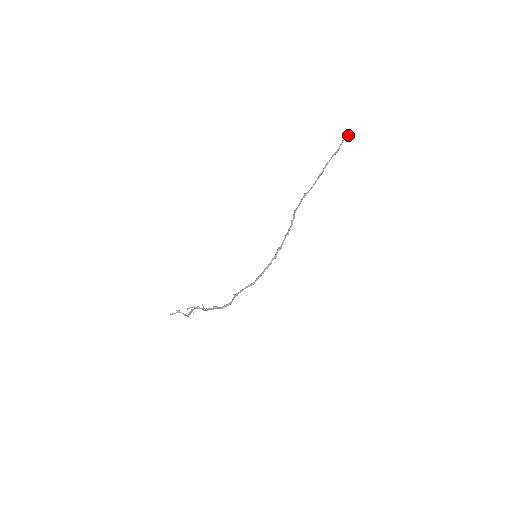
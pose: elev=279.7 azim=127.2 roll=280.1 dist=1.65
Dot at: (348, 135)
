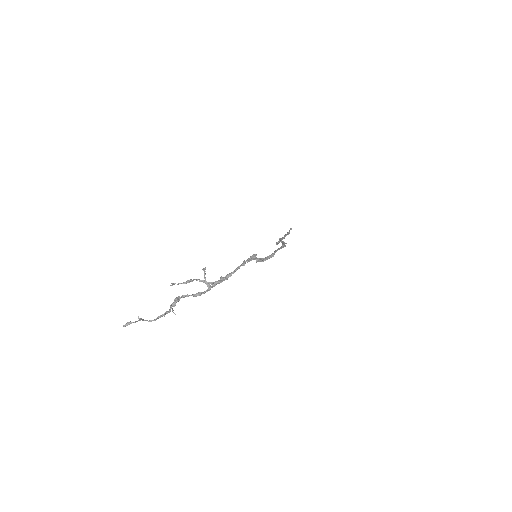
Dot at: (291, 229)
